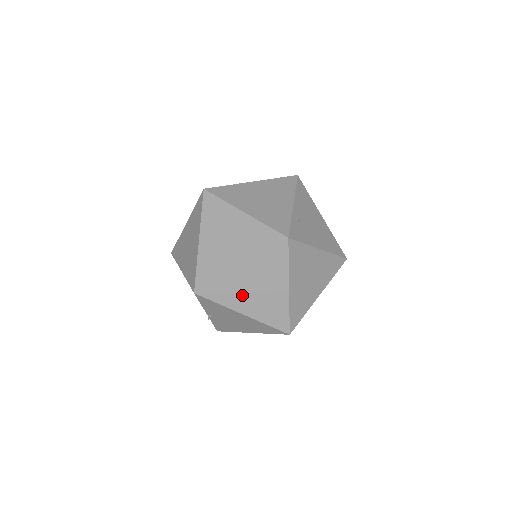
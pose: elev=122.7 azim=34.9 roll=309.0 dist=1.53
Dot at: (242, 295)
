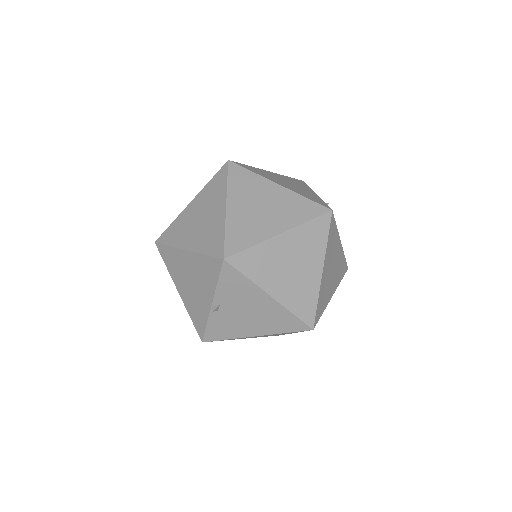
Dot at: (275, 271)
